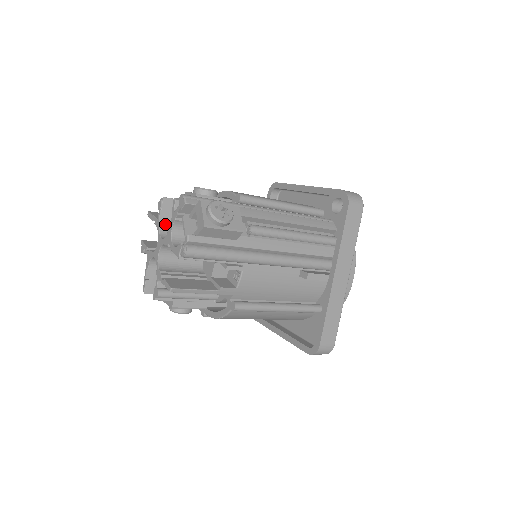
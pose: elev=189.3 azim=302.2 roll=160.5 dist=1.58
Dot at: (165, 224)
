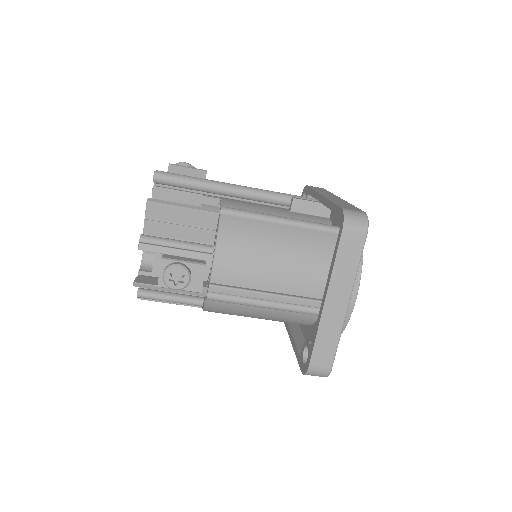
Dot at: occluded
